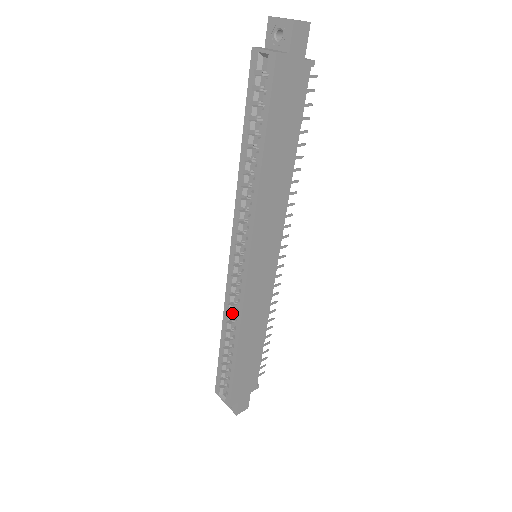
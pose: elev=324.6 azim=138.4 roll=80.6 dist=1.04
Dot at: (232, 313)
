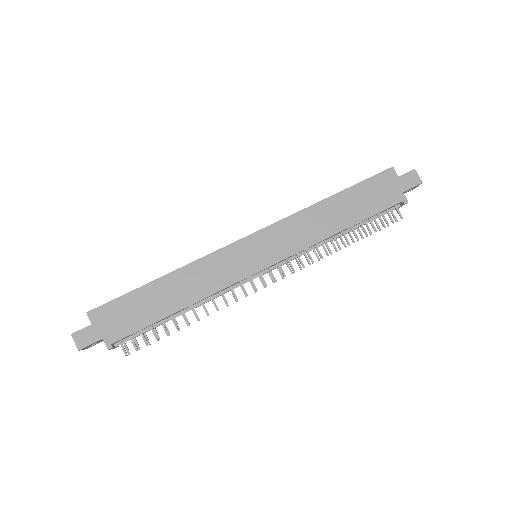
Dot at: occluded
